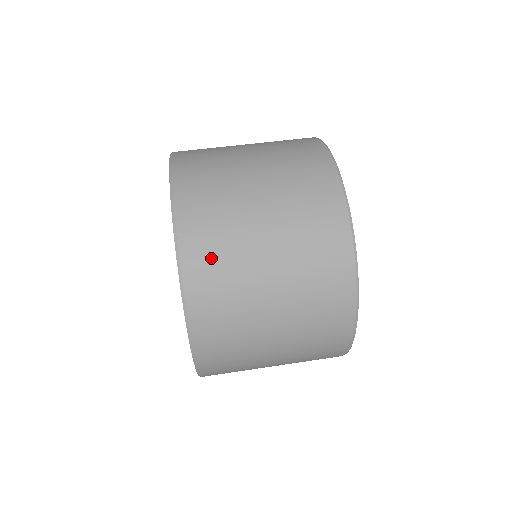
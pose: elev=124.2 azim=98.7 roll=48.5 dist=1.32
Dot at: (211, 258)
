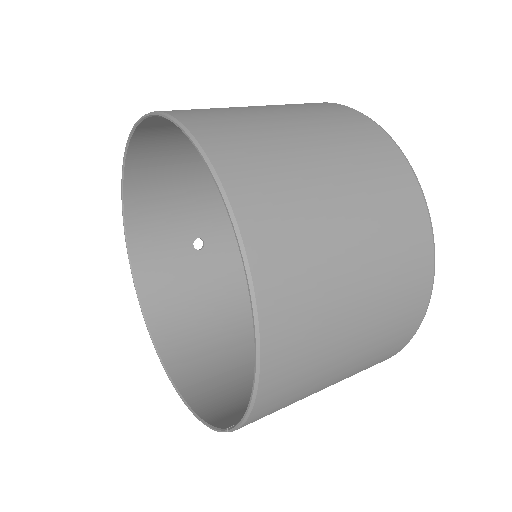
Dot at: (242, 145)
